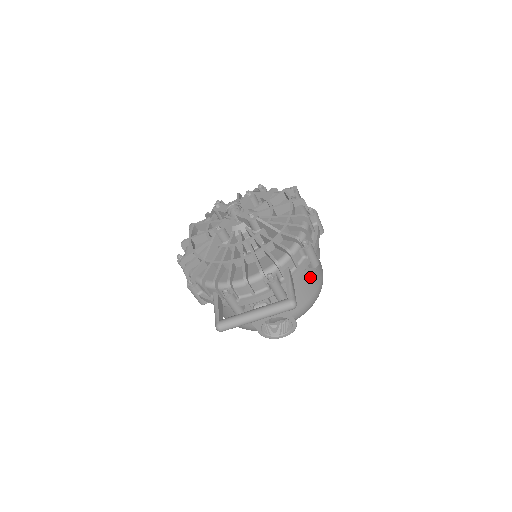
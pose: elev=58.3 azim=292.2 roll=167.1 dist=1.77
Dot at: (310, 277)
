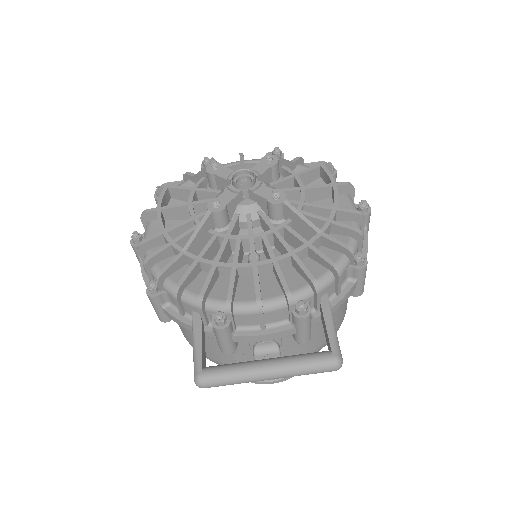
Dot at: (341, 307)
